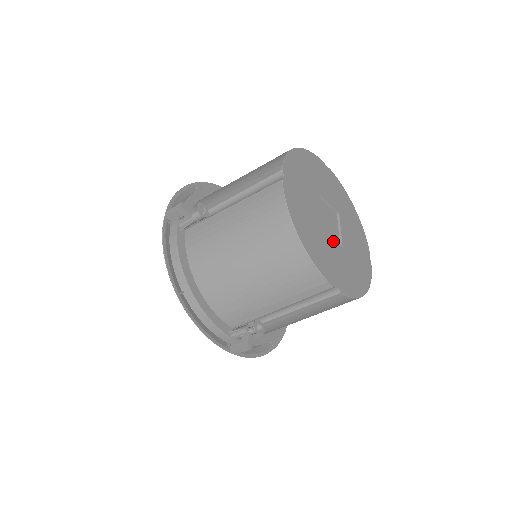
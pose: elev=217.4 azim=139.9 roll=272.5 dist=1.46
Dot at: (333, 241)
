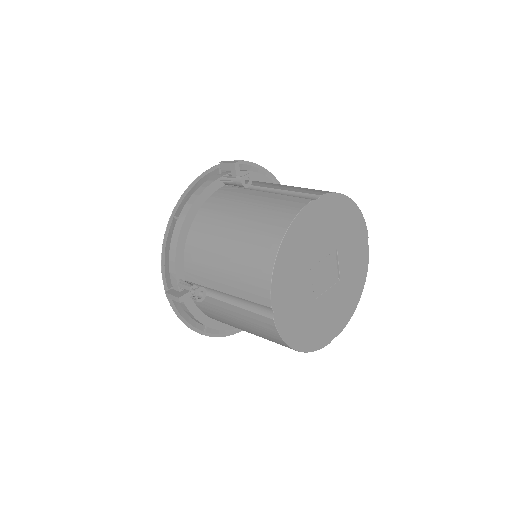
Dot at: (310, 286)
